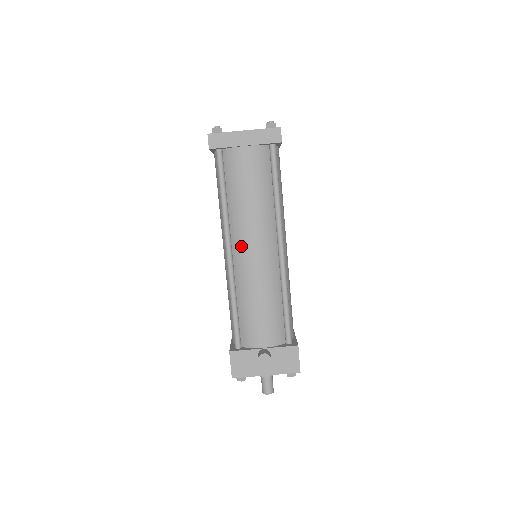
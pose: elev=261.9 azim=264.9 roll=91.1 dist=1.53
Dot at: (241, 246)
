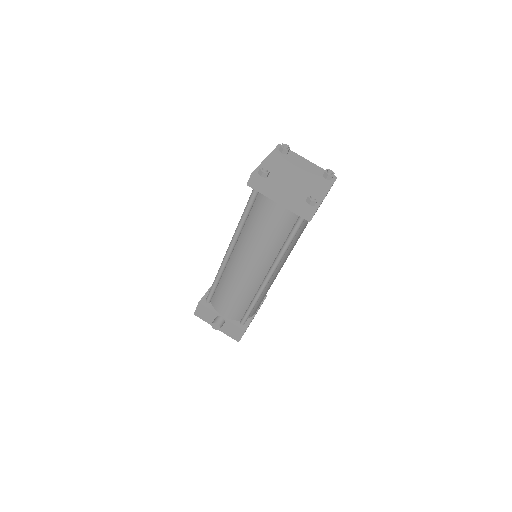
Dot at: (239, 257)
